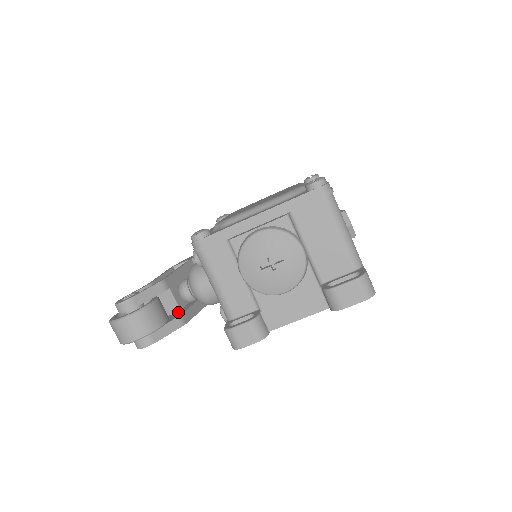
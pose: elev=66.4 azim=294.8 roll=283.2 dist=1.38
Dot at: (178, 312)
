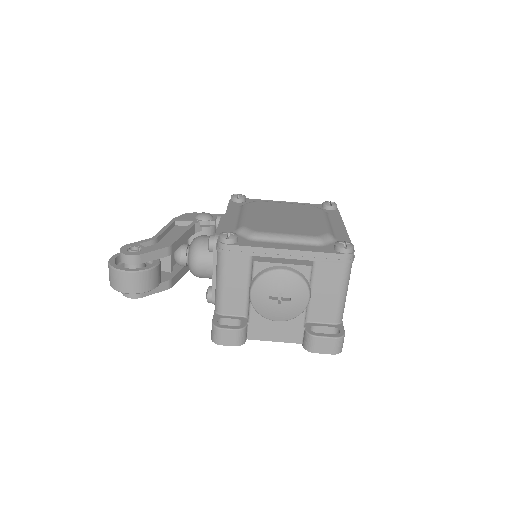
Dot at: (168, 272)
